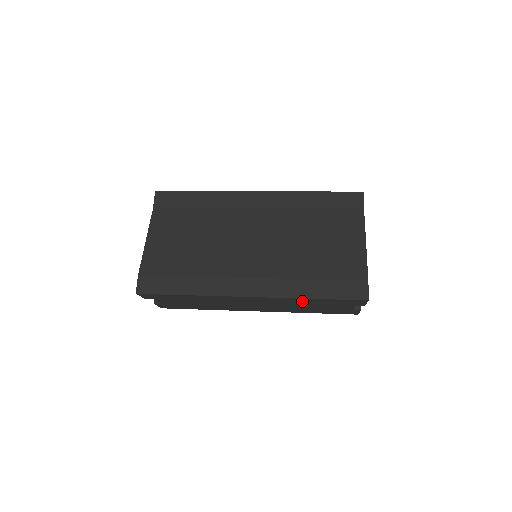
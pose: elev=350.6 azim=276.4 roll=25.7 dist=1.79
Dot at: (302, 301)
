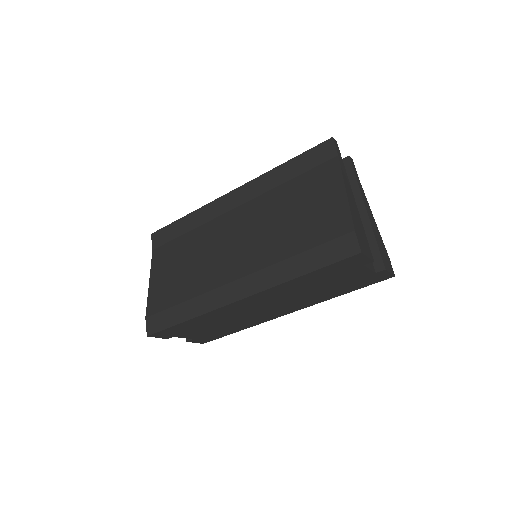
Dot at: (299, 284)
